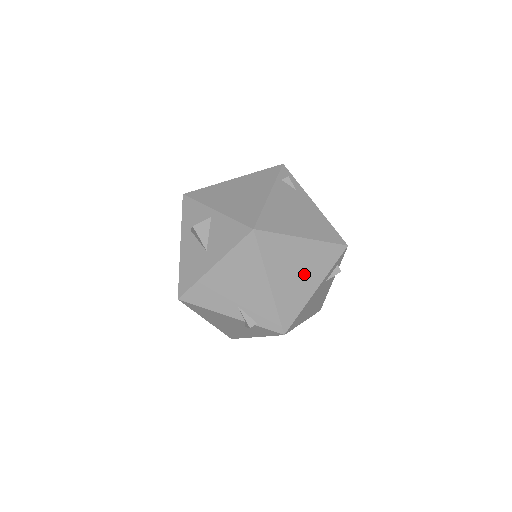
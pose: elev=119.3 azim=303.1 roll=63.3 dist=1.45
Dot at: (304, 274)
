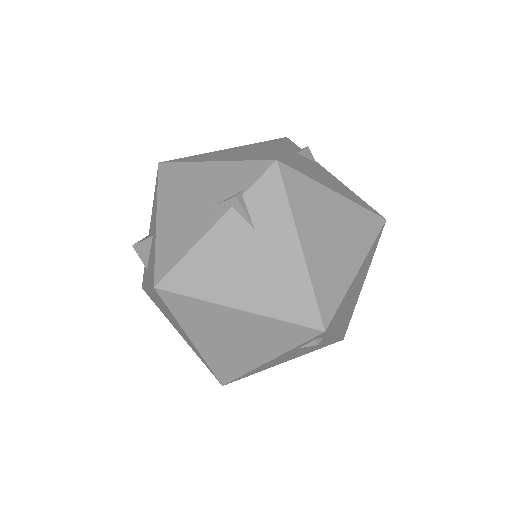
Dot at: (252, 150)
